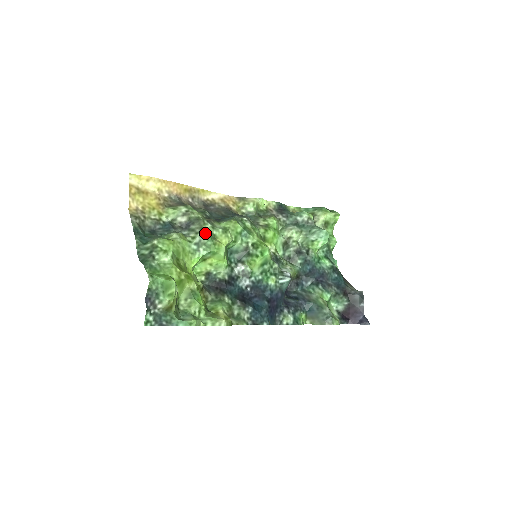
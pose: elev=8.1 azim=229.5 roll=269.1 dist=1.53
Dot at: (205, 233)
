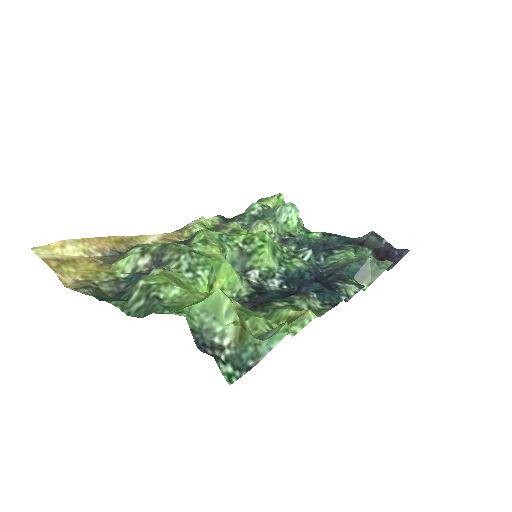
Dot at: (187, 252)
